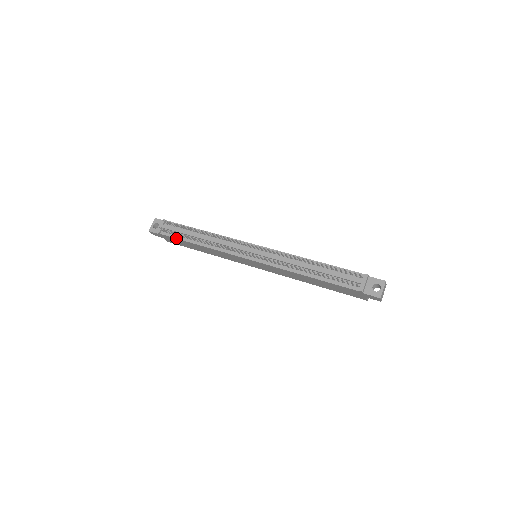
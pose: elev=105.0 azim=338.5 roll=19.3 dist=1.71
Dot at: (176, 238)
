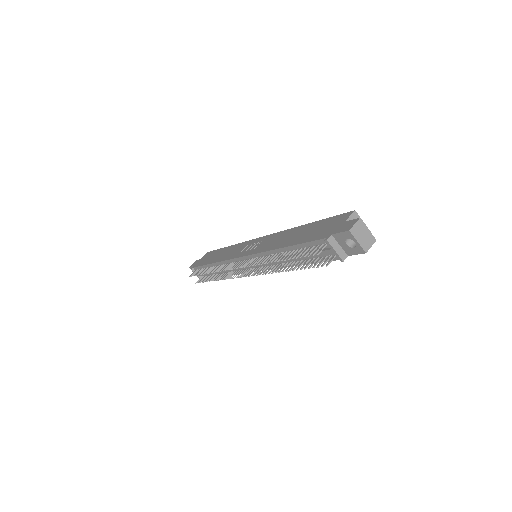
Dot at: occluded
